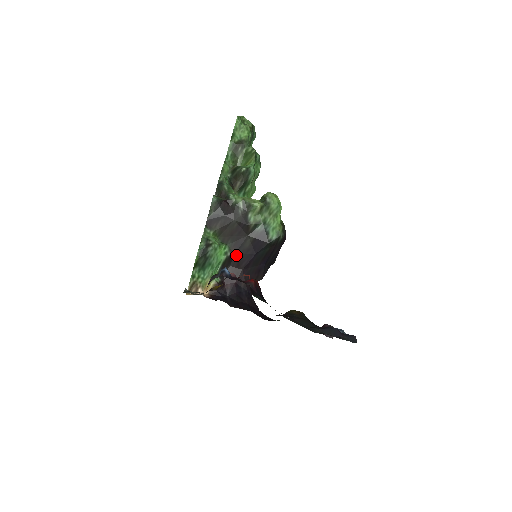
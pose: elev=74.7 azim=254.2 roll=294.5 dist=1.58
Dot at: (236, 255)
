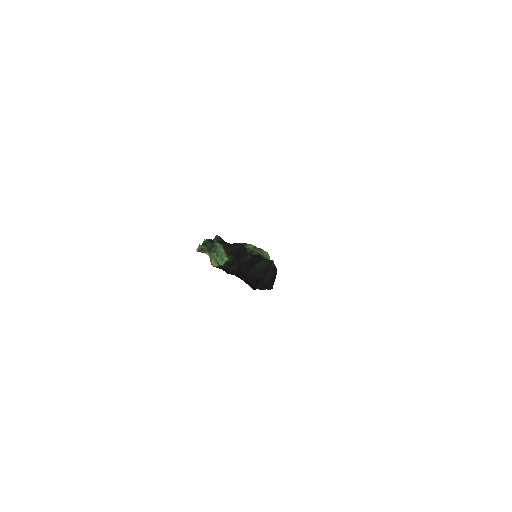
Dot at: (236, 263)
